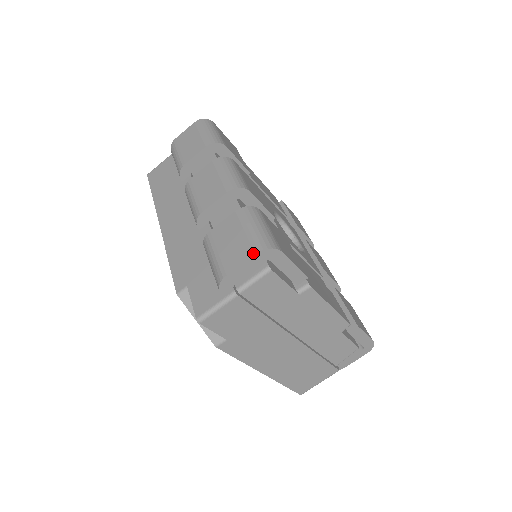
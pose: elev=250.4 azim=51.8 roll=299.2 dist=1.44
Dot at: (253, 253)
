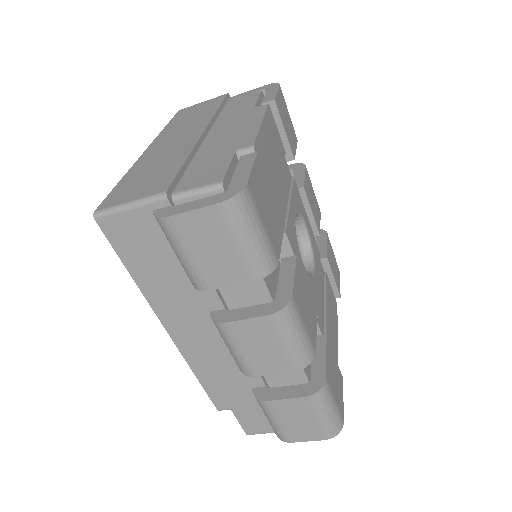
Dot at: (323, 439)
